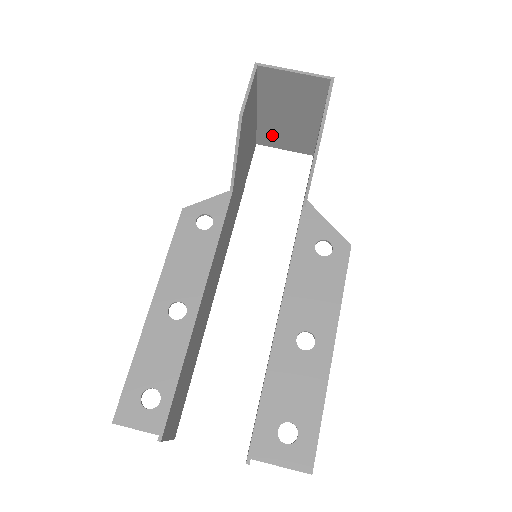
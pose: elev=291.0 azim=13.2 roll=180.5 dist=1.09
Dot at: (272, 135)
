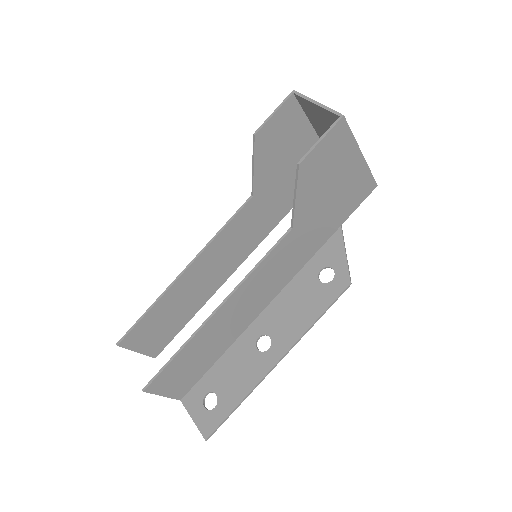
Dot at: occluded
